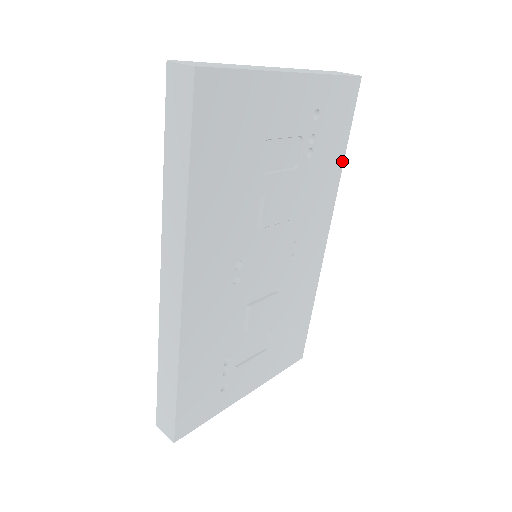
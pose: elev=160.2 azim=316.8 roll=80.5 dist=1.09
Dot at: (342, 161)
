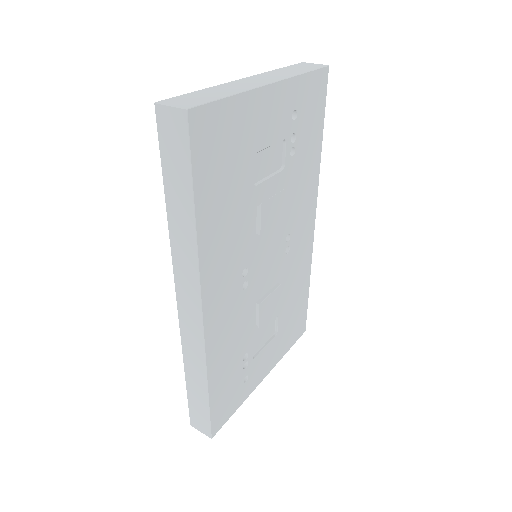
Dot at: (320, 149)
